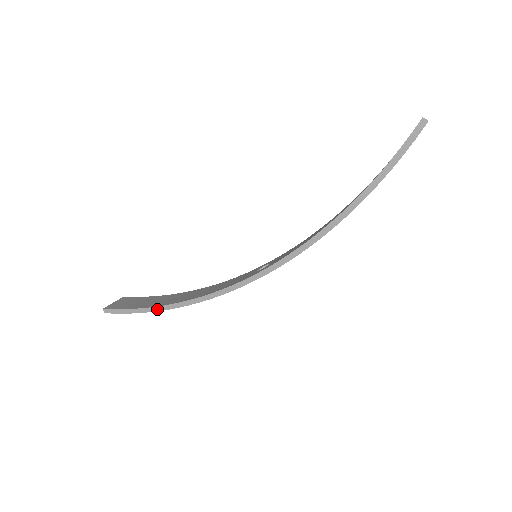
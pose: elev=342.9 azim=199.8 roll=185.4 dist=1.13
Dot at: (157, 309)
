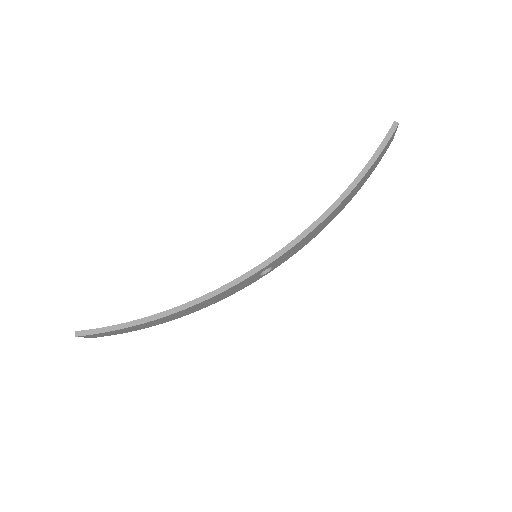
Dot at: (145, 320)
